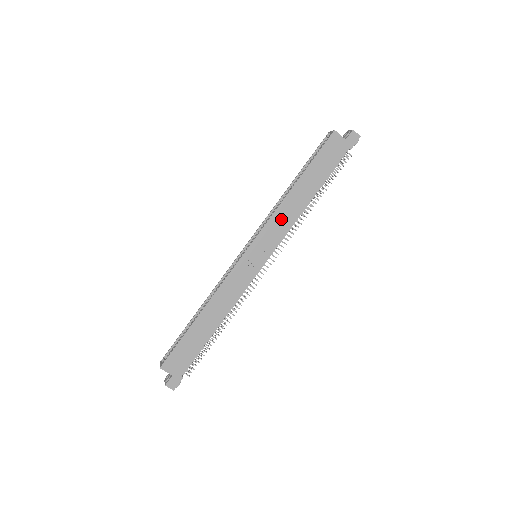
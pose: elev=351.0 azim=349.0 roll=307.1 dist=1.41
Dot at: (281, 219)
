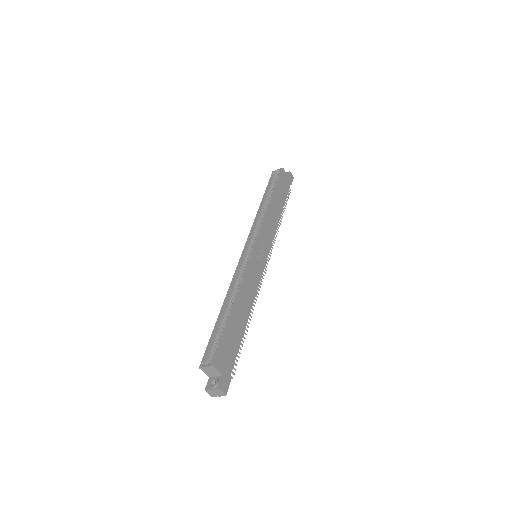
Dot at: (269, 225)
